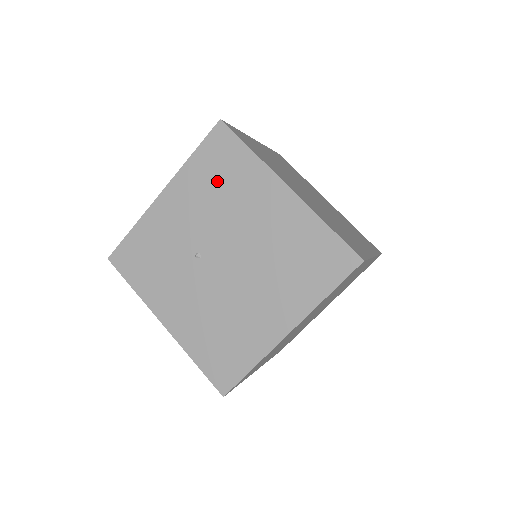
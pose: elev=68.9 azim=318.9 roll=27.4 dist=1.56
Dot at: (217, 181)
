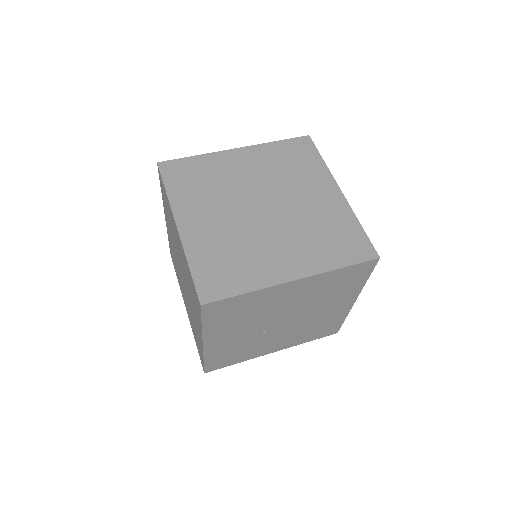
Dot at: (238, 316)
